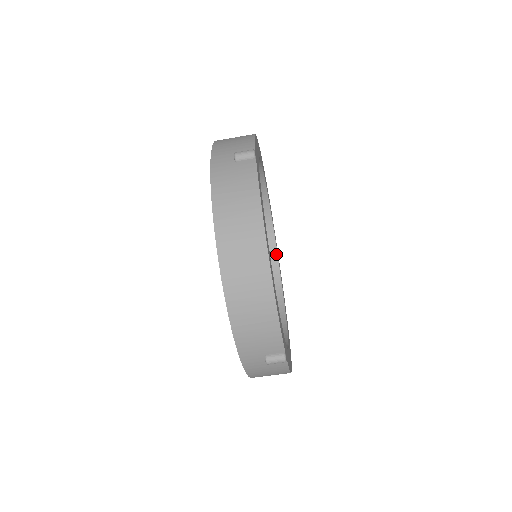
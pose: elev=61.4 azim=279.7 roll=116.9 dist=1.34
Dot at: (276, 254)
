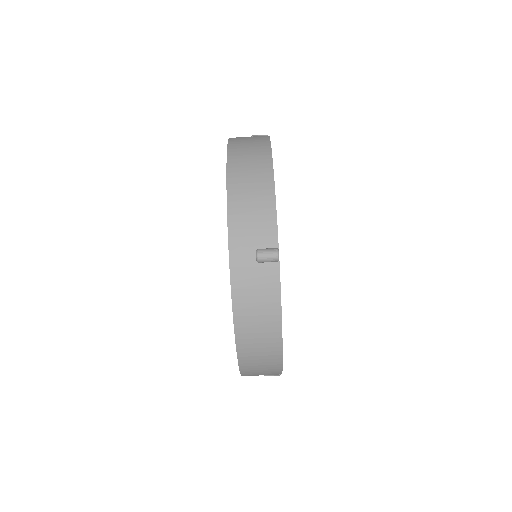
Dot at: occluded
